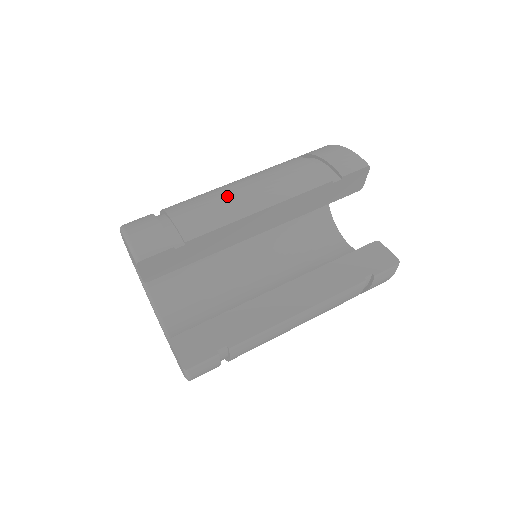
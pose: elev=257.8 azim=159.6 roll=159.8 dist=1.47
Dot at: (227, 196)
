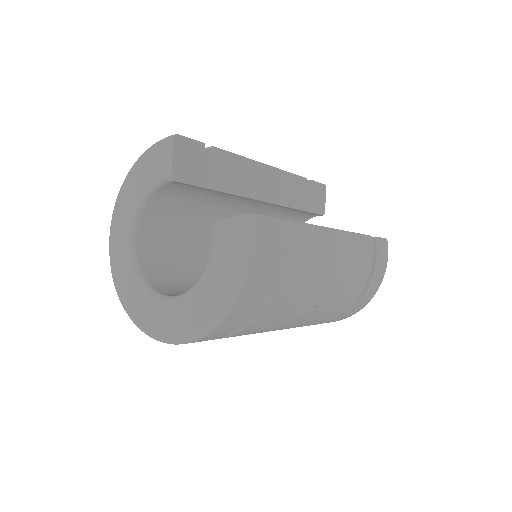
Dot at: occluded
